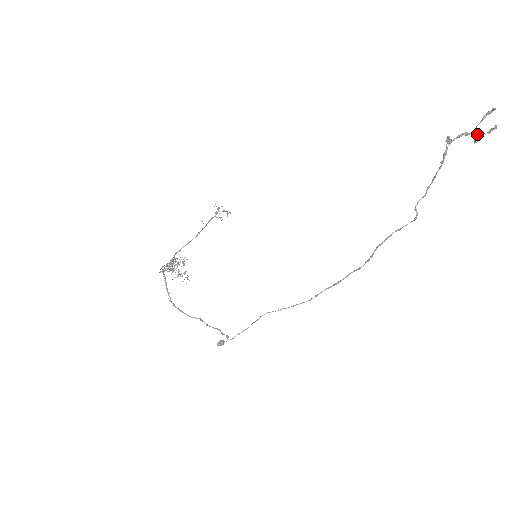
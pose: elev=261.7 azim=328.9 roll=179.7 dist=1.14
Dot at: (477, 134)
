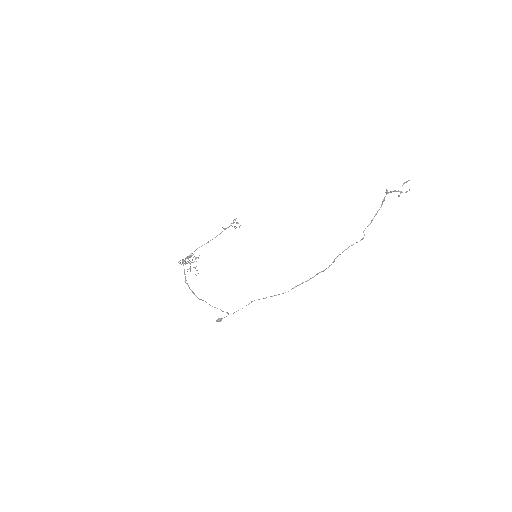
Dot at: (400, 192)
